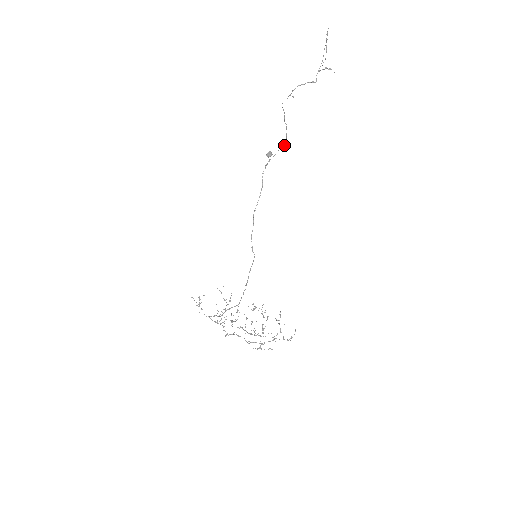
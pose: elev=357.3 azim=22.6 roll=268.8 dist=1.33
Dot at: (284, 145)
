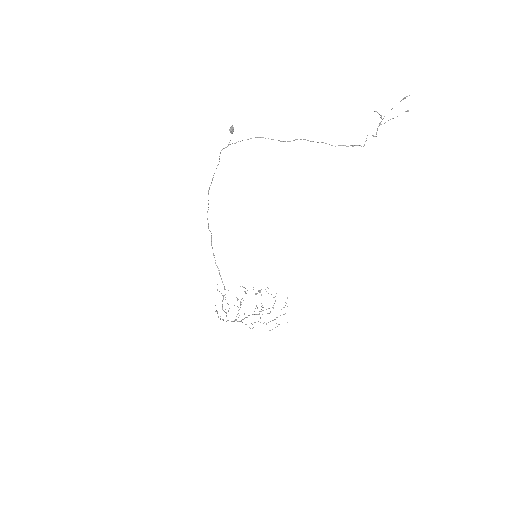
Dot at: (273, 139)
